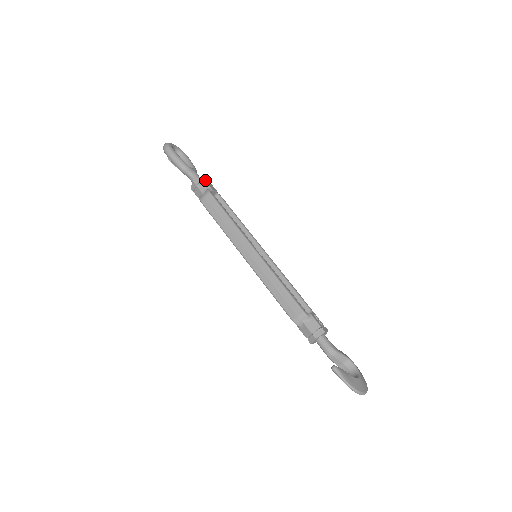
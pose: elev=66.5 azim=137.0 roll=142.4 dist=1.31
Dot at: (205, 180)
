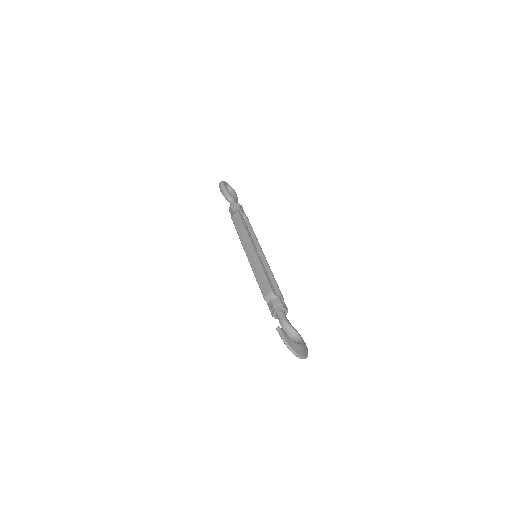
Dot at: (239, 205)
